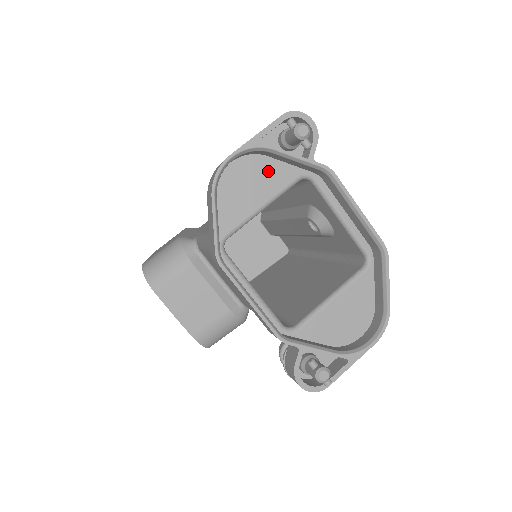
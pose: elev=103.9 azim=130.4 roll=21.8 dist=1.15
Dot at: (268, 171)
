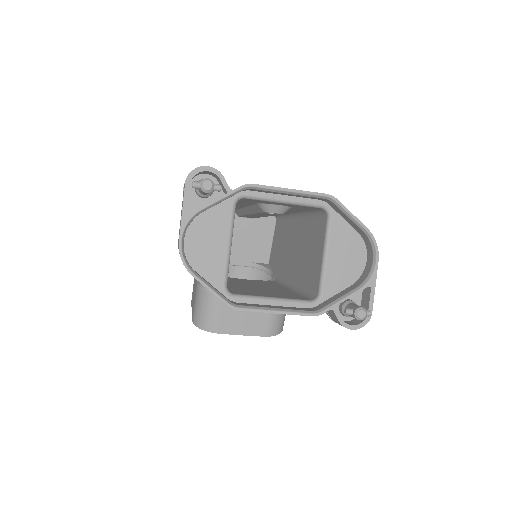
Dot at: (211, 221)
